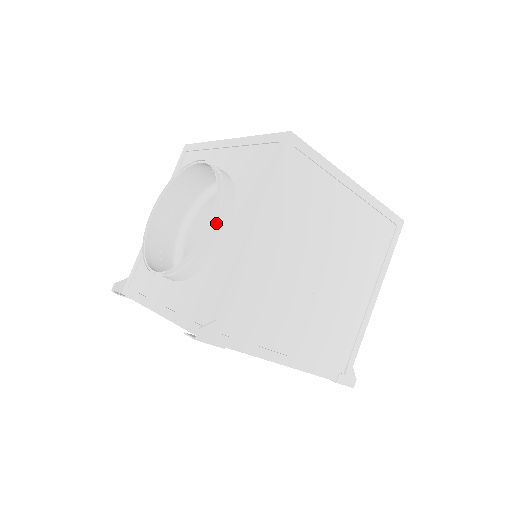
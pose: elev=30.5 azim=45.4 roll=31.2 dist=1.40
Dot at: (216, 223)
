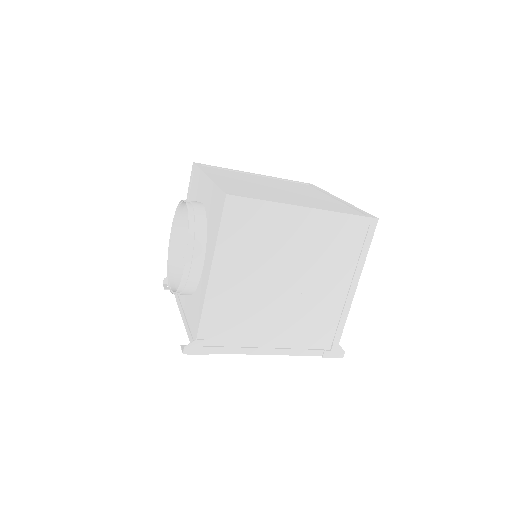
Dot at: (192, 265)
